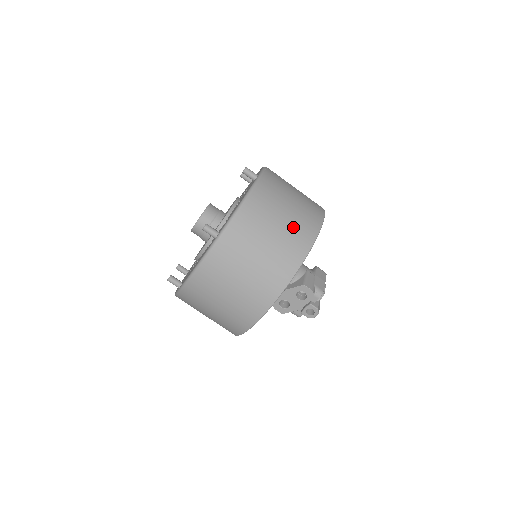
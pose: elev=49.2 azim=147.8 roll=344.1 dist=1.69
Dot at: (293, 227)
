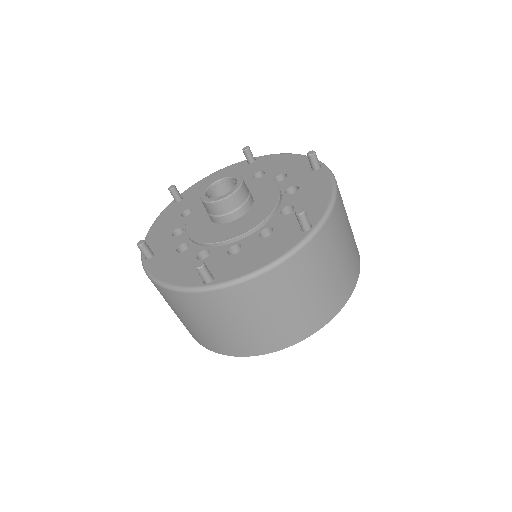
Dot at: (353, 239)
